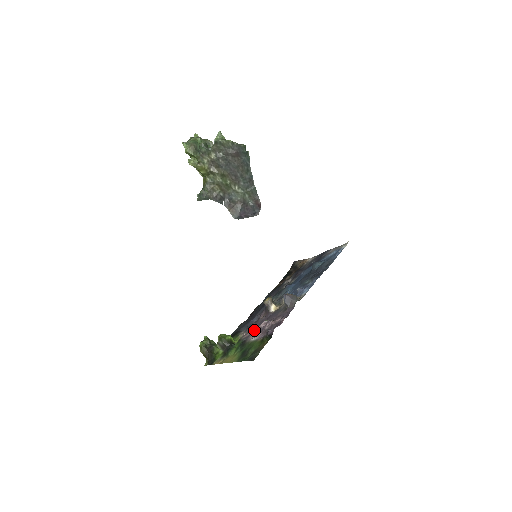
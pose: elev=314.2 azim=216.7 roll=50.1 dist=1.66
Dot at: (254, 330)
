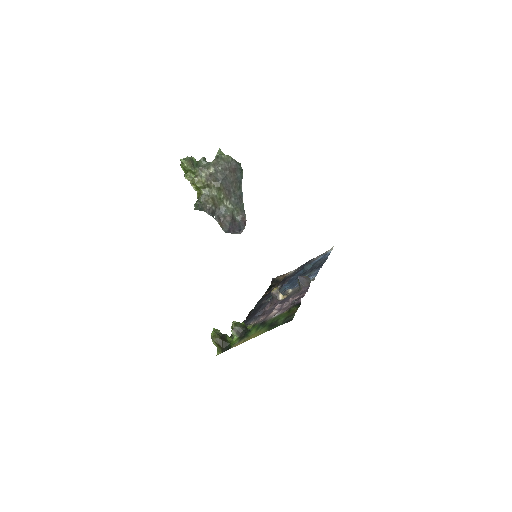
Dot at: (268, 315)
